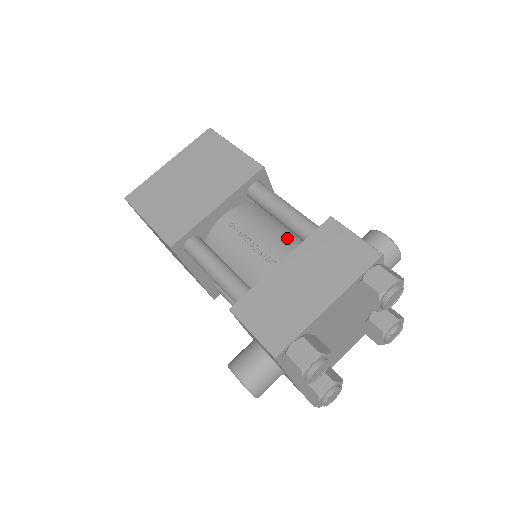
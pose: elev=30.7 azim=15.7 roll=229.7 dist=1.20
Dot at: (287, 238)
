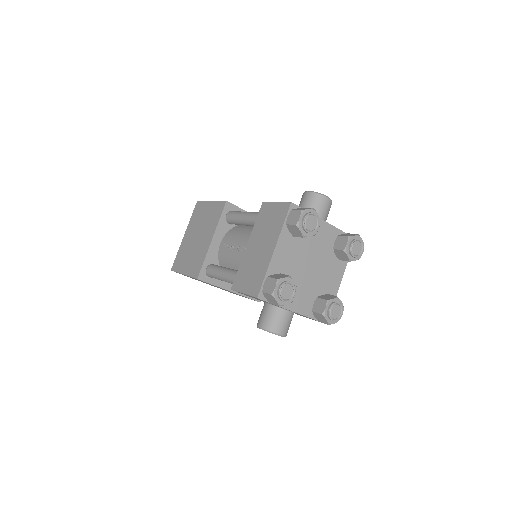
Dot at: occluded
